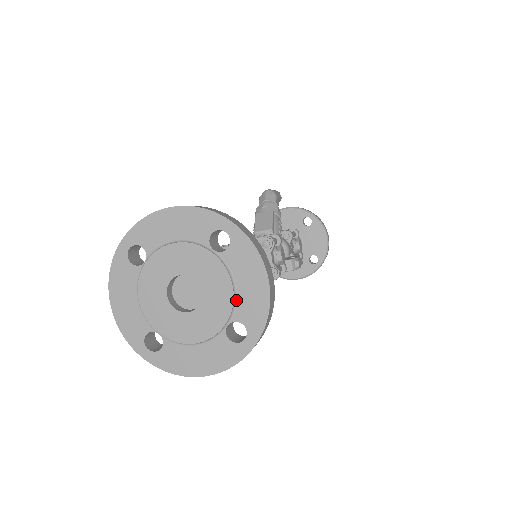
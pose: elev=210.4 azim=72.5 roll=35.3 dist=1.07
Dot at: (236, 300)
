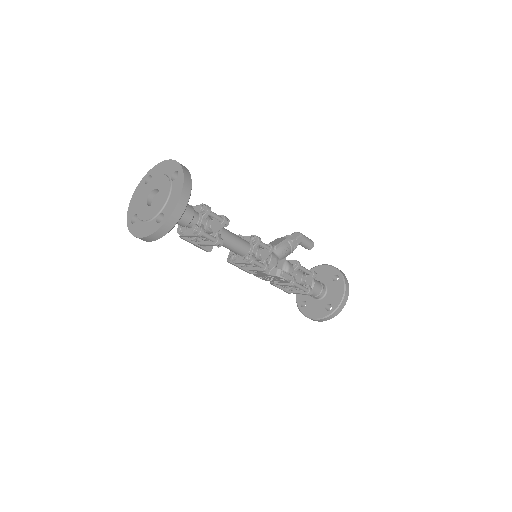
Dot at: (167, 203)
